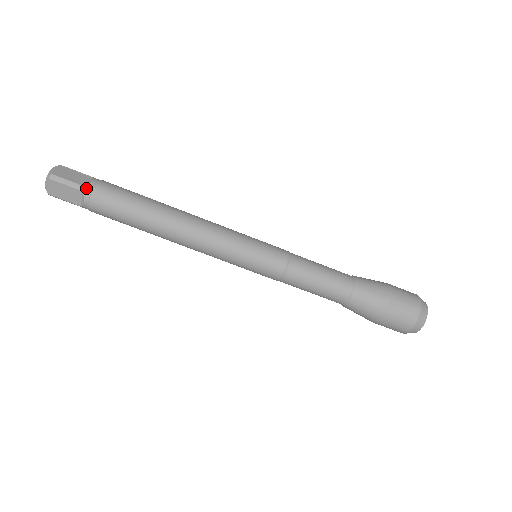
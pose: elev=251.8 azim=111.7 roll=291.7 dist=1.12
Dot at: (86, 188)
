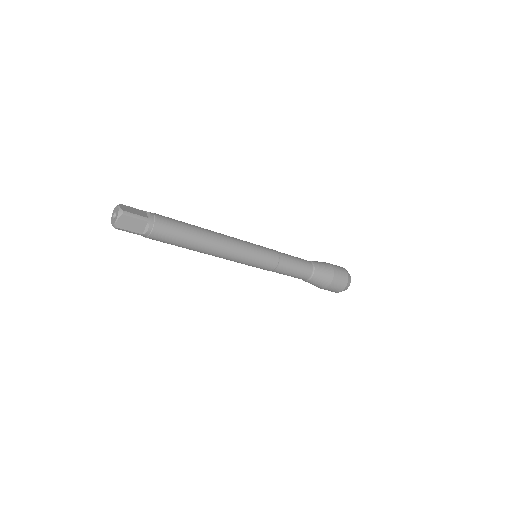
Dot at: (143, 235)
